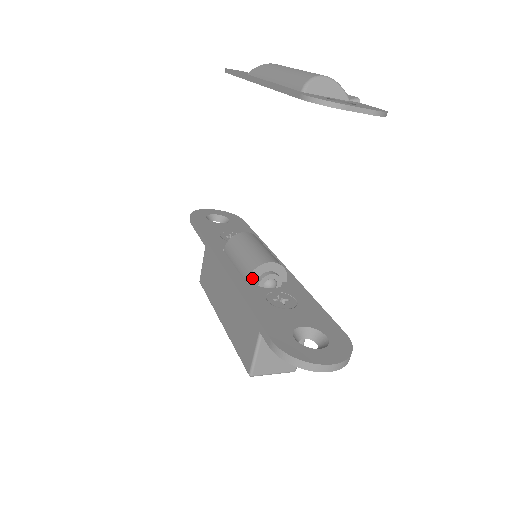
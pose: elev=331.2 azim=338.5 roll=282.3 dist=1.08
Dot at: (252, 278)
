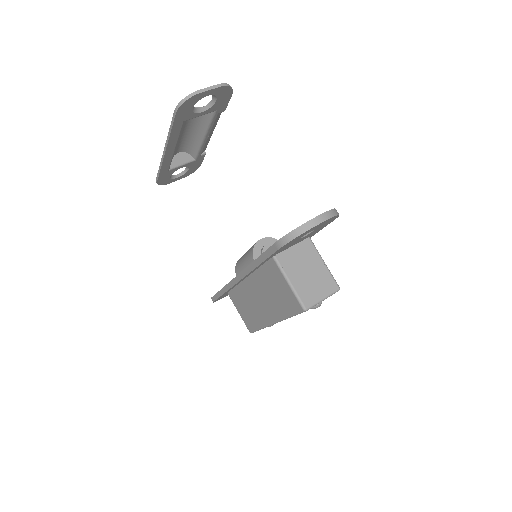
Dot at: occluded
